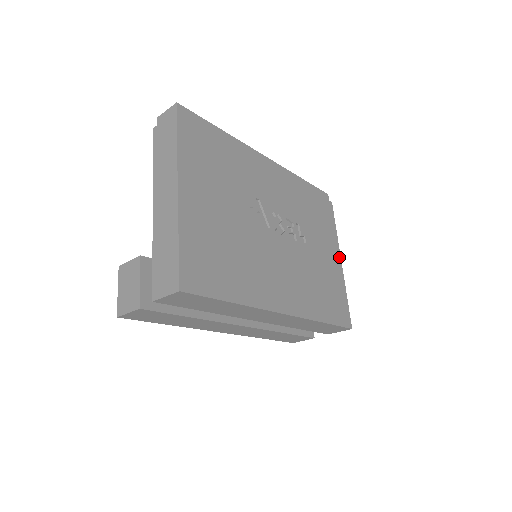
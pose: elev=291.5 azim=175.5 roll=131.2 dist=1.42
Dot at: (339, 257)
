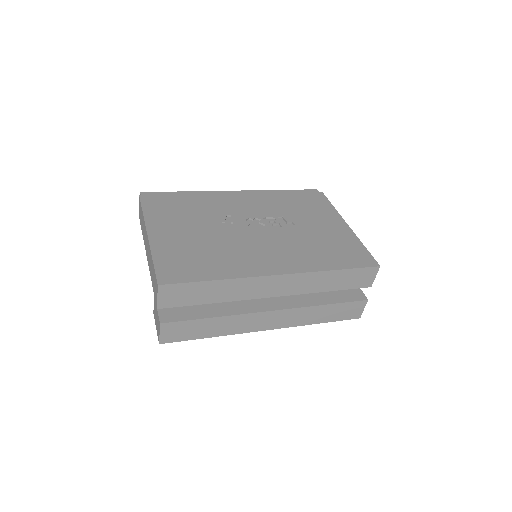
Dot at: (344, 223)
